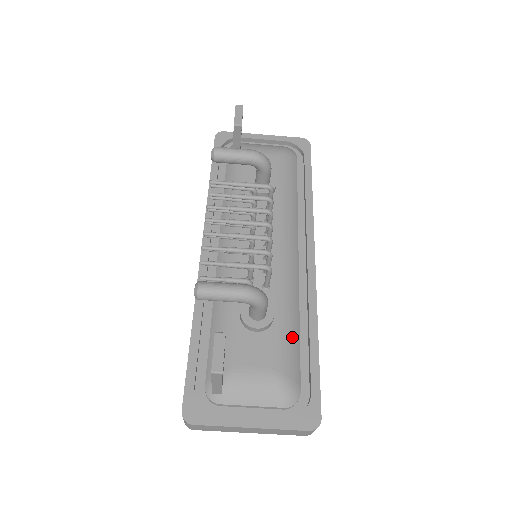
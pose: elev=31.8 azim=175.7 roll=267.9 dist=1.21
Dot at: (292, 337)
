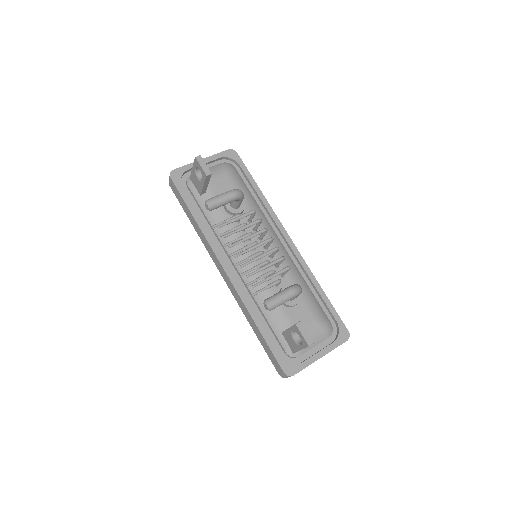
Dot at: (312, 297)
